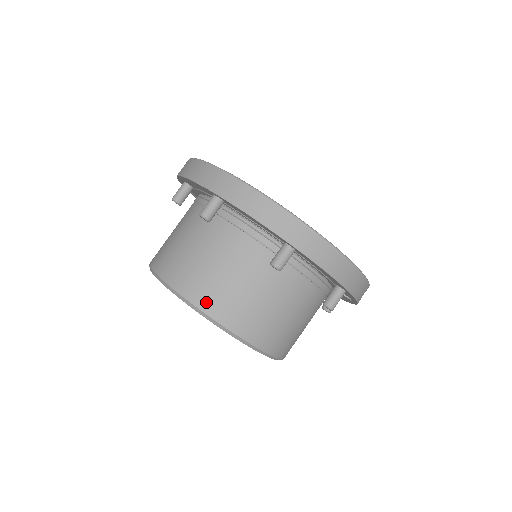
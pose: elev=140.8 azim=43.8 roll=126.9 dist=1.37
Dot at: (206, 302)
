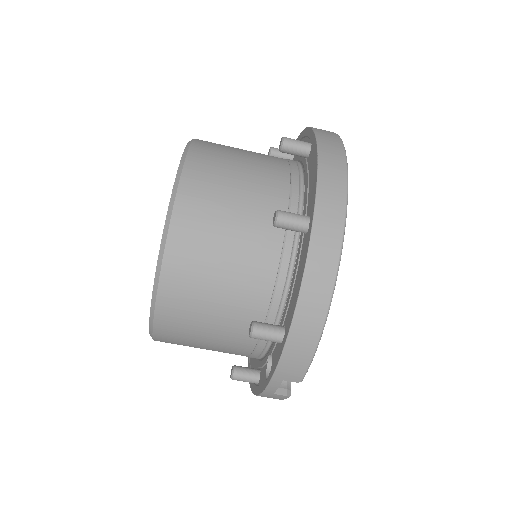
Dot at: (194, 172)
